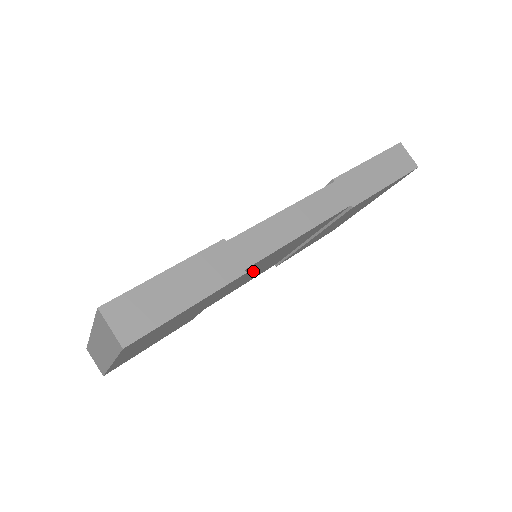
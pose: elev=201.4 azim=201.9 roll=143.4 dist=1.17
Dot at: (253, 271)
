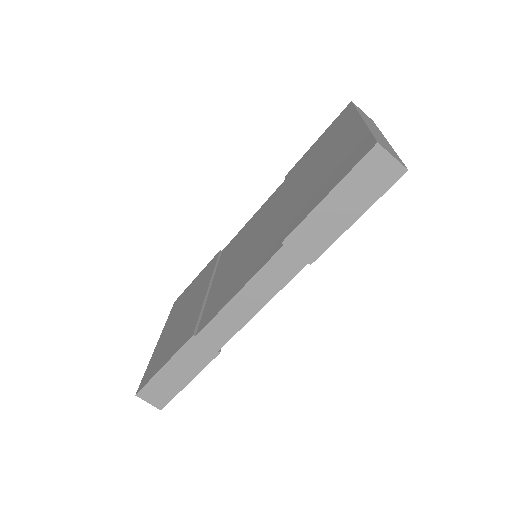
Dot at: occluded
